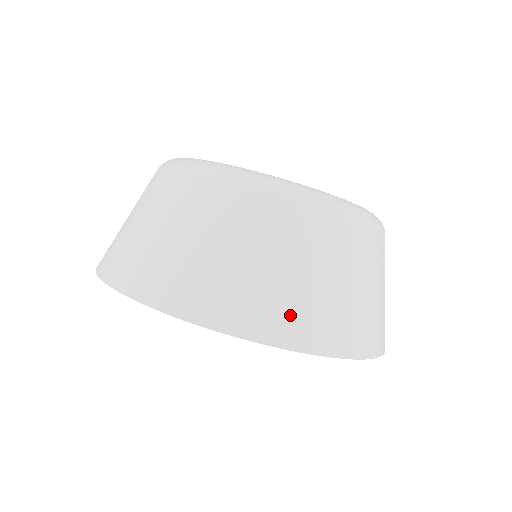
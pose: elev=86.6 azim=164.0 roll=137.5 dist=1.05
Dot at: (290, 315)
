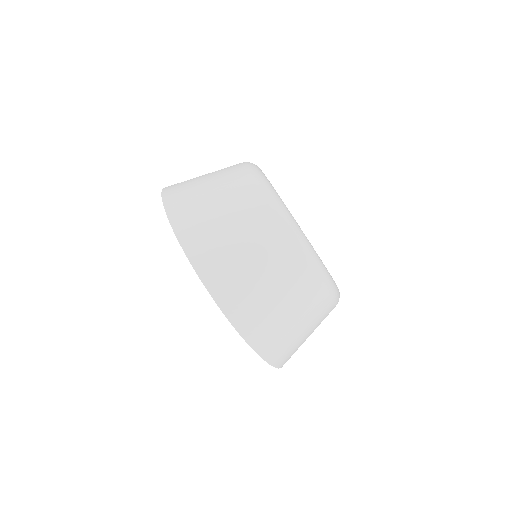
Dot at: (209, 250)
